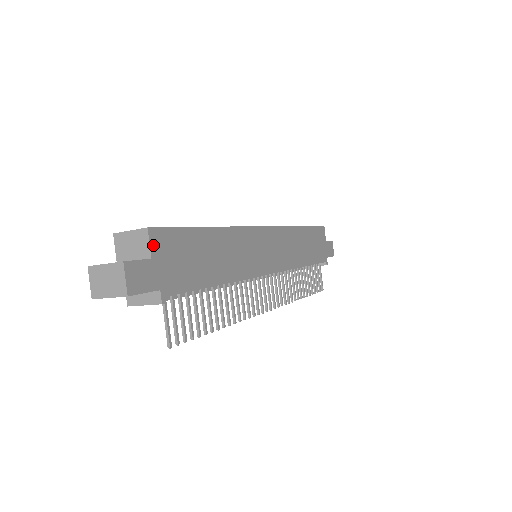
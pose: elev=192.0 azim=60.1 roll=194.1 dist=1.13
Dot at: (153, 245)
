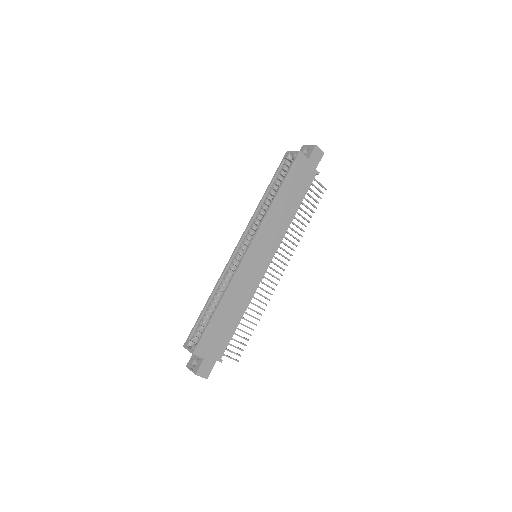
Dot at: (200, 355)
